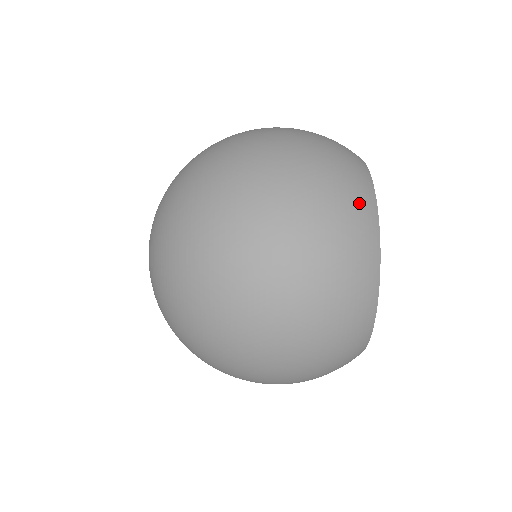
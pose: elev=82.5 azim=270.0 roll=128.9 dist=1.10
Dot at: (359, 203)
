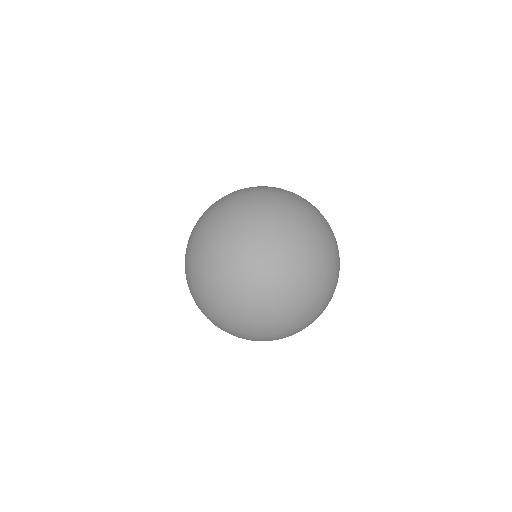
Dot at: (300, 329)
